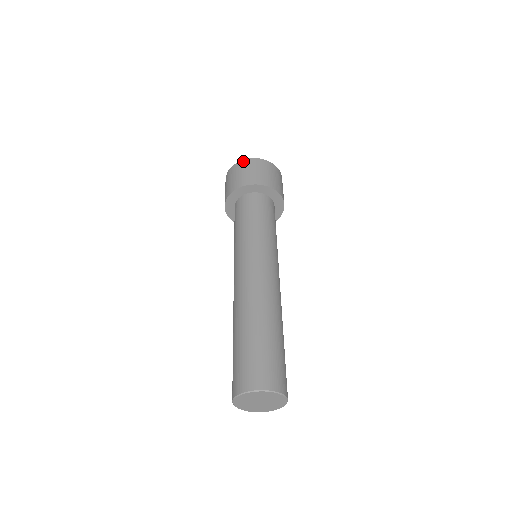
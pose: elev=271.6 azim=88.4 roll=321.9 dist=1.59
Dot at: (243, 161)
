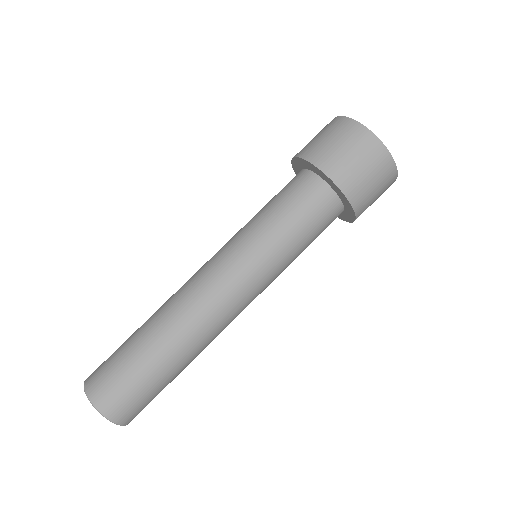
Dot at: (380, 145)
